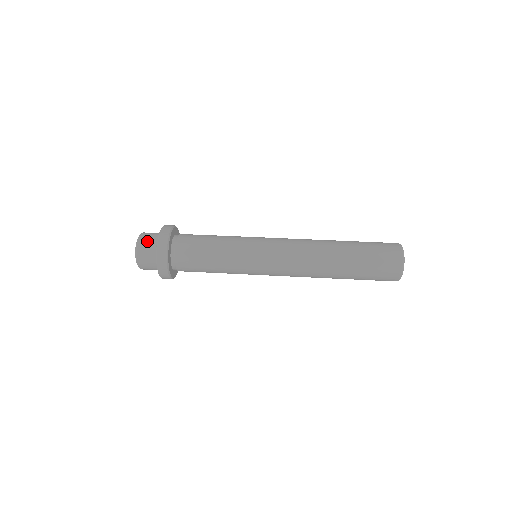
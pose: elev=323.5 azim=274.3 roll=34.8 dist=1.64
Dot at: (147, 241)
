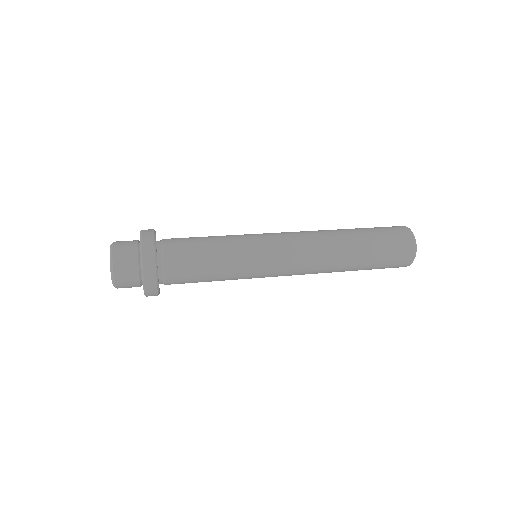
Dot at: (125, 241)
